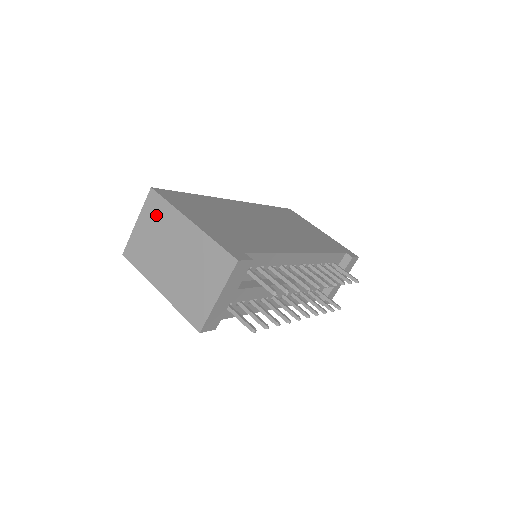
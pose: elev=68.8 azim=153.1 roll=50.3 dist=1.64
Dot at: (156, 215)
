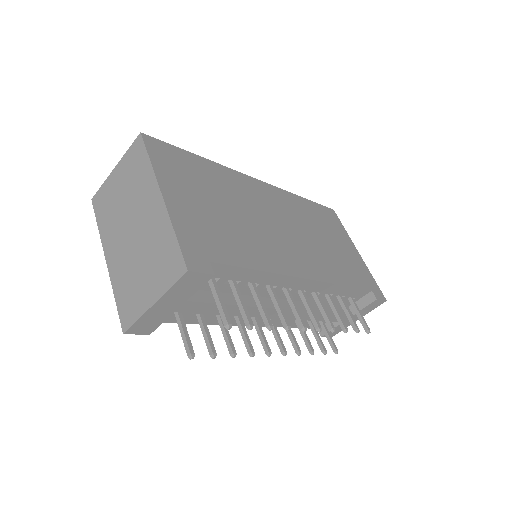
Dot at: (133, 169)
